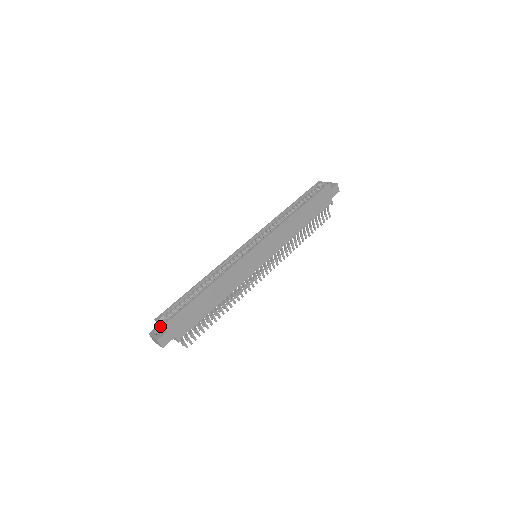
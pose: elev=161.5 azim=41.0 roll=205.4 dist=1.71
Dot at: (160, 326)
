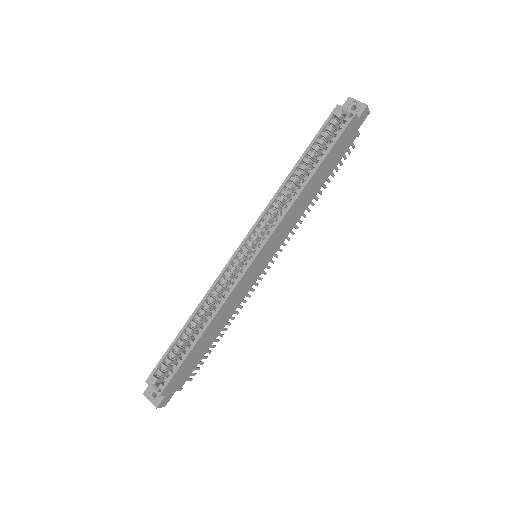
Dot at: occluded
